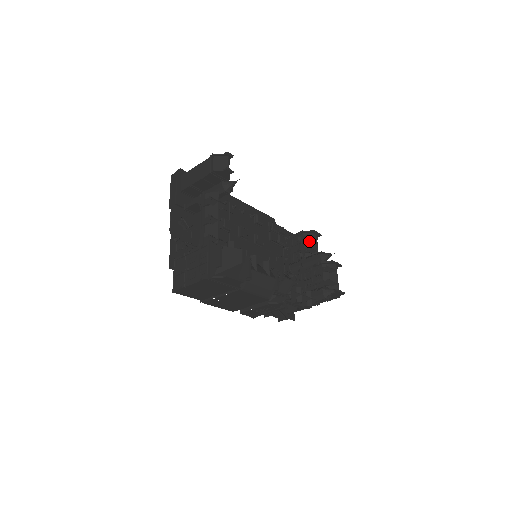
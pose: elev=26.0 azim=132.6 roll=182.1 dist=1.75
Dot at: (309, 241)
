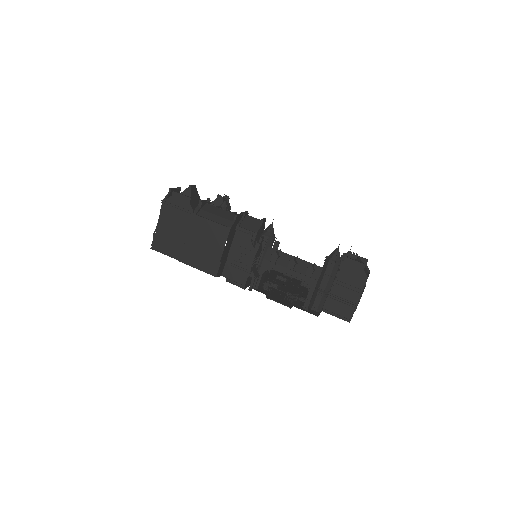
Dot at: occluded
